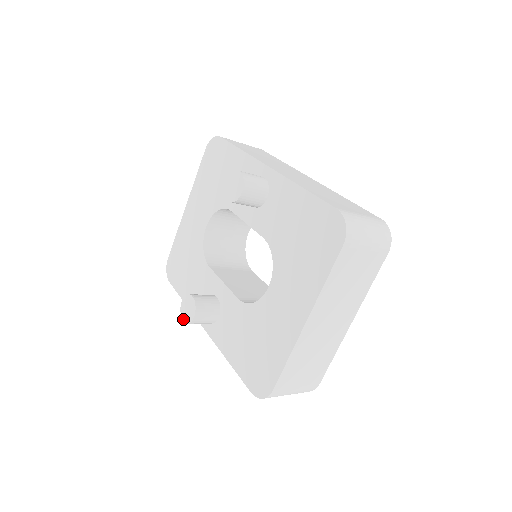
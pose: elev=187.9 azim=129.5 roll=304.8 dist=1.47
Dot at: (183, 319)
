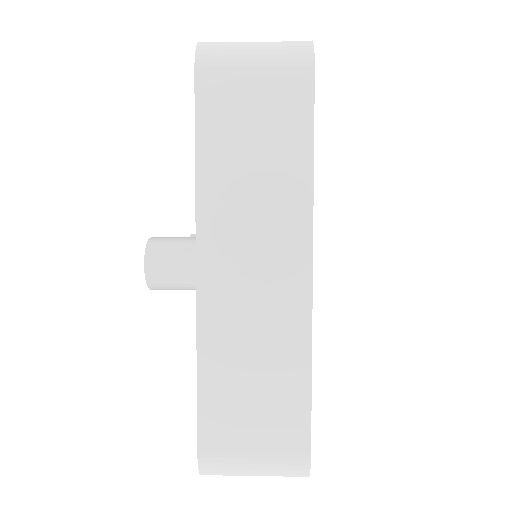
Dot at: occluded
